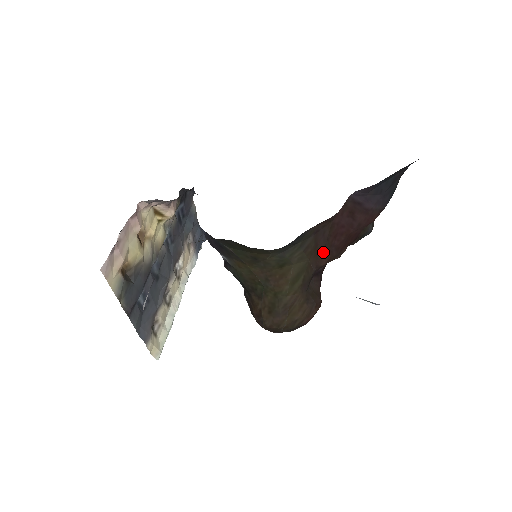
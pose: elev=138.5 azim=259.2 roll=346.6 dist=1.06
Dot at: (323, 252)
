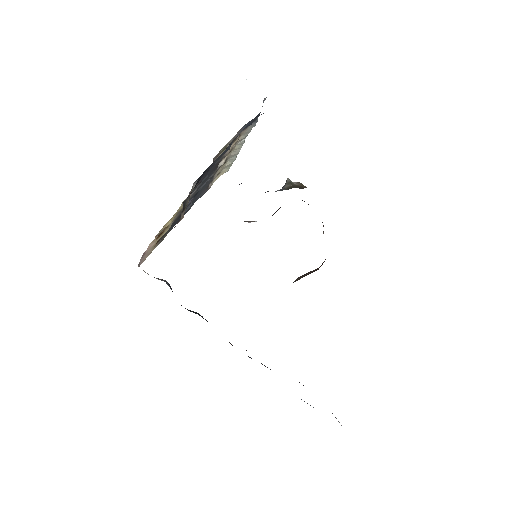
Dot at: occluded
